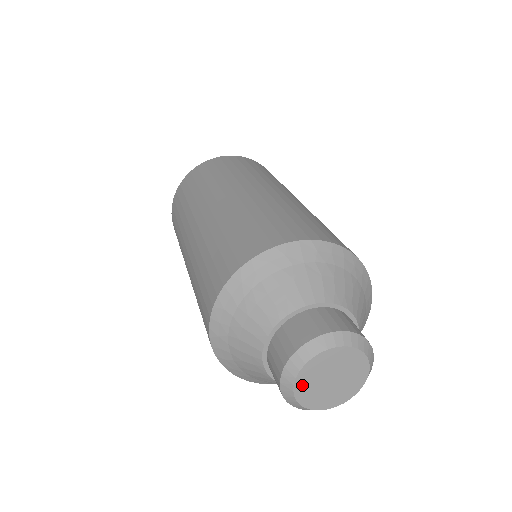
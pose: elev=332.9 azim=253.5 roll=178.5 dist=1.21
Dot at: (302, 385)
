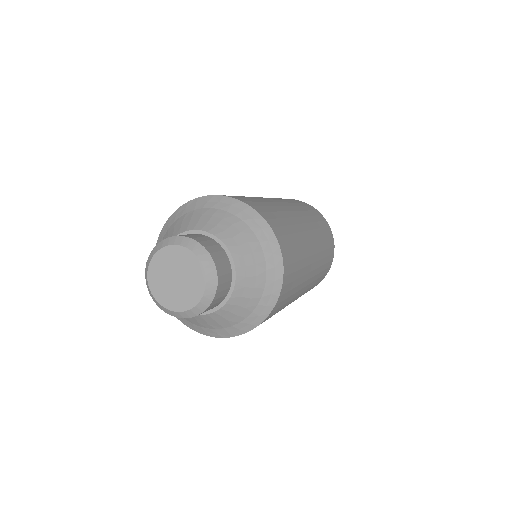
Dot at: (154, 283)
